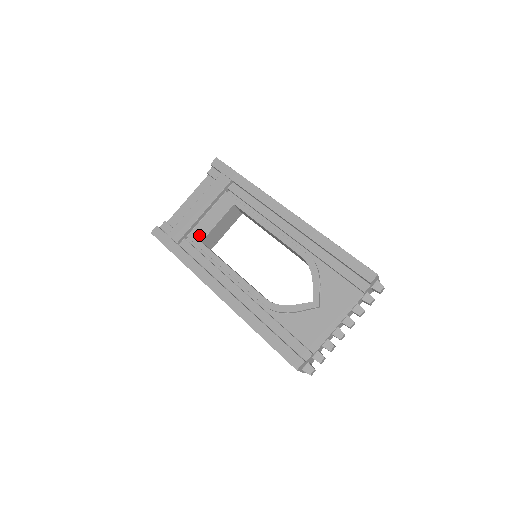
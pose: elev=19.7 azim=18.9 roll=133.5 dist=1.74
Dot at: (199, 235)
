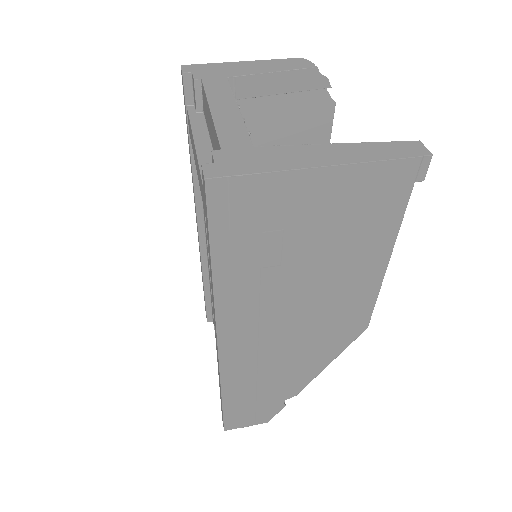
Dot at: occluded
